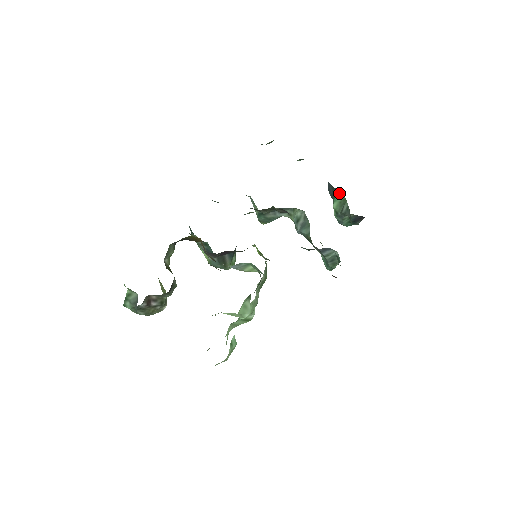
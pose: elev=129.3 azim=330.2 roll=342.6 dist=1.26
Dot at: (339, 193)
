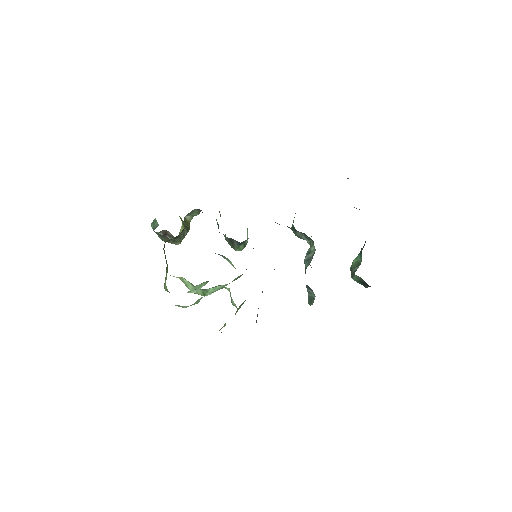
Dot at: (361, 255)
